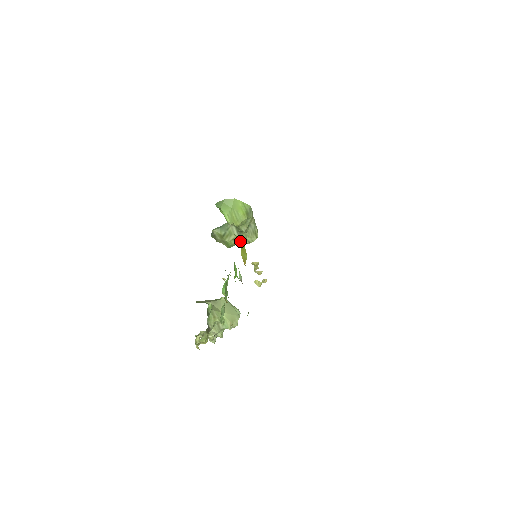
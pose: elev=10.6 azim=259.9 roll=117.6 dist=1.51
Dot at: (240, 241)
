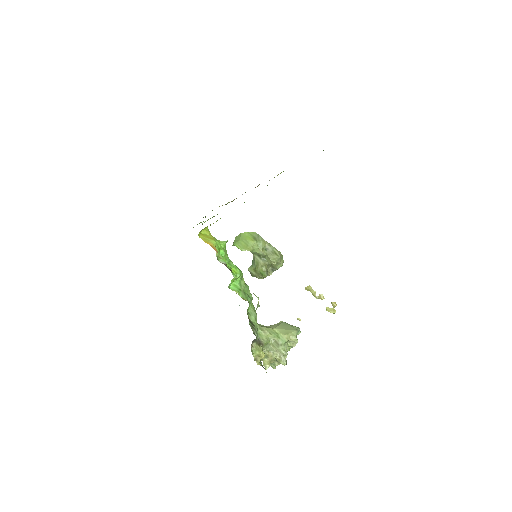
Dot at: (218, 240)
